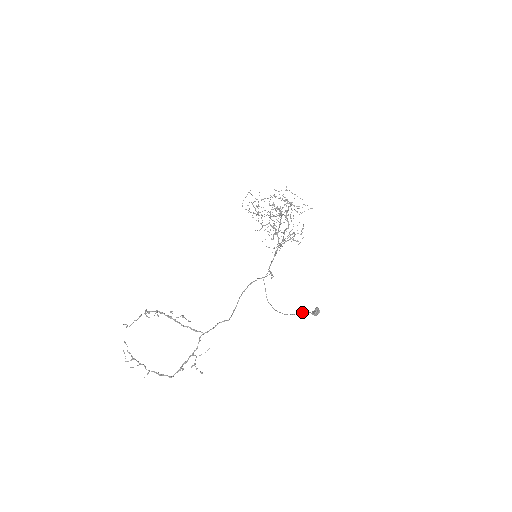
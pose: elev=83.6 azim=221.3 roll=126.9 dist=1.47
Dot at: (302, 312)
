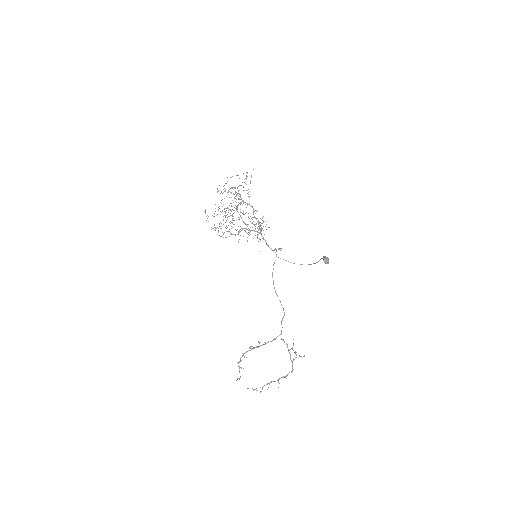
Dot at: (320, 259)
